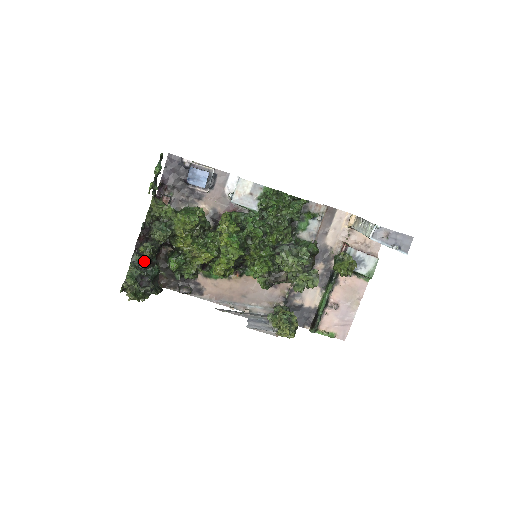
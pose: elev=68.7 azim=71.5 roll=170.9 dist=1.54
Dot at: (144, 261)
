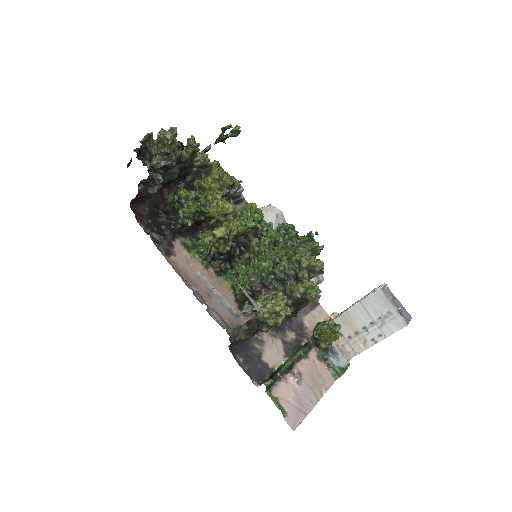
Dot at: (178, 152)
